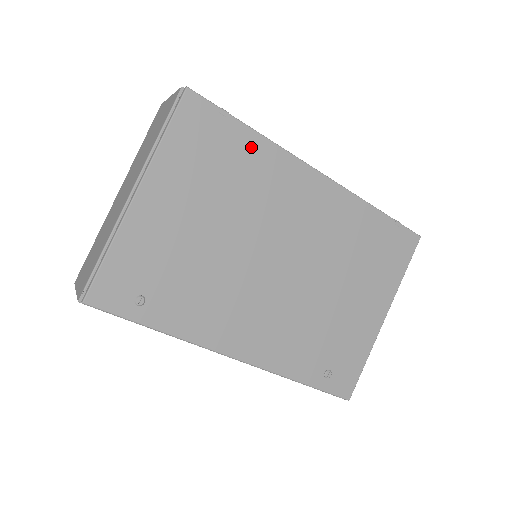
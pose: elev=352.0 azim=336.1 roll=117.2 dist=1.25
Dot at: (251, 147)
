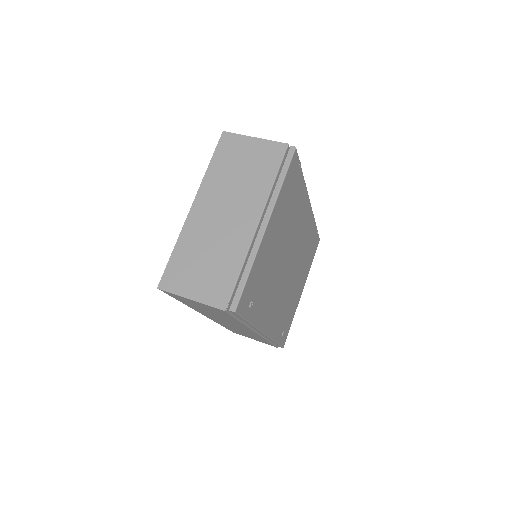
Dot at: (300, 188)
